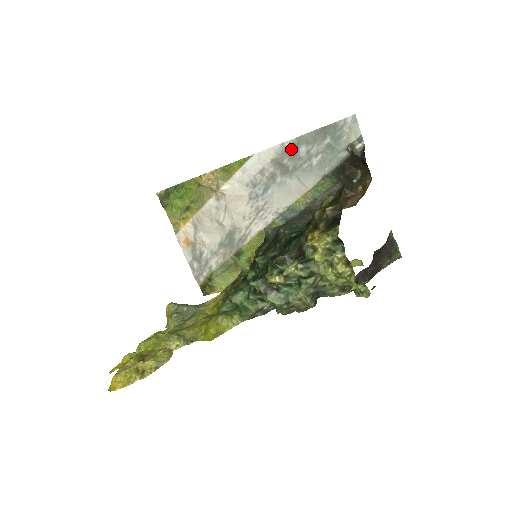
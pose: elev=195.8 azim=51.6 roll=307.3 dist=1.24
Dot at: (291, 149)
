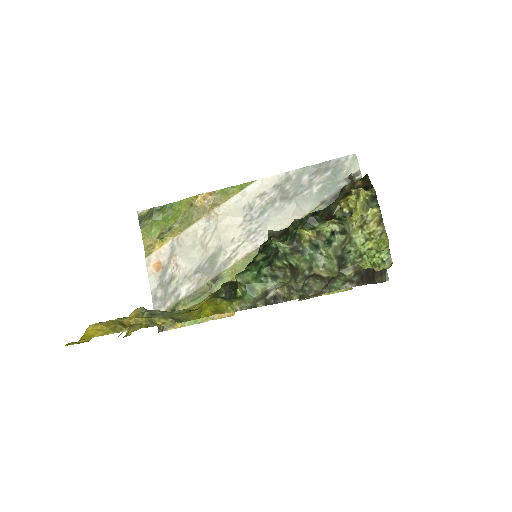
Dot at: (295, 177)
